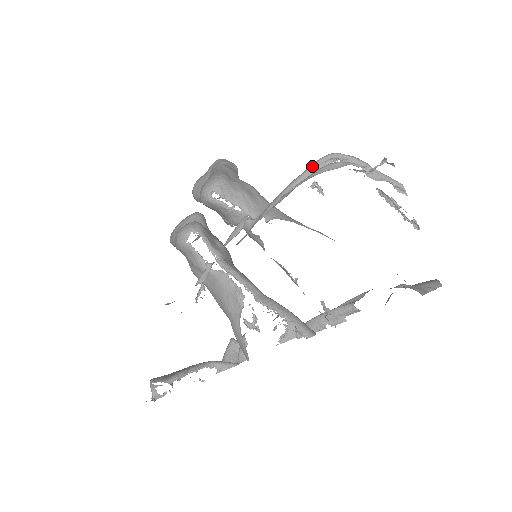
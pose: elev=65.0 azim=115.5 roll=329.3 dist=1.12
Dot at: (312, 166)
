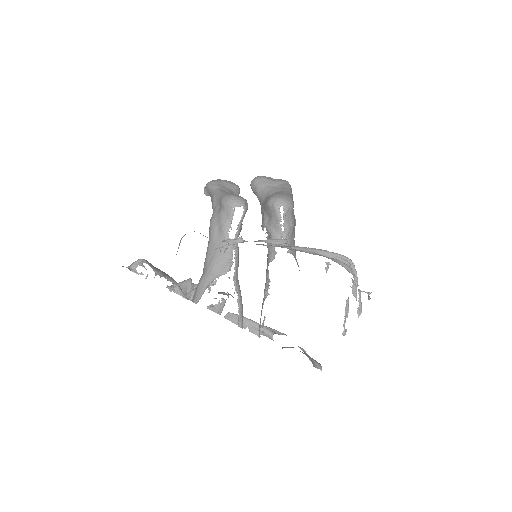
Dot at: (337, 254)
